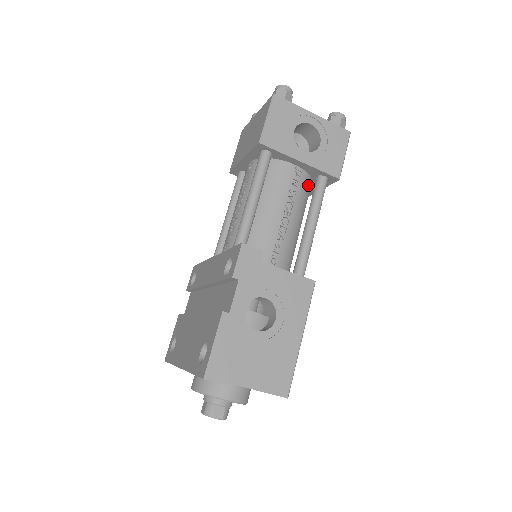
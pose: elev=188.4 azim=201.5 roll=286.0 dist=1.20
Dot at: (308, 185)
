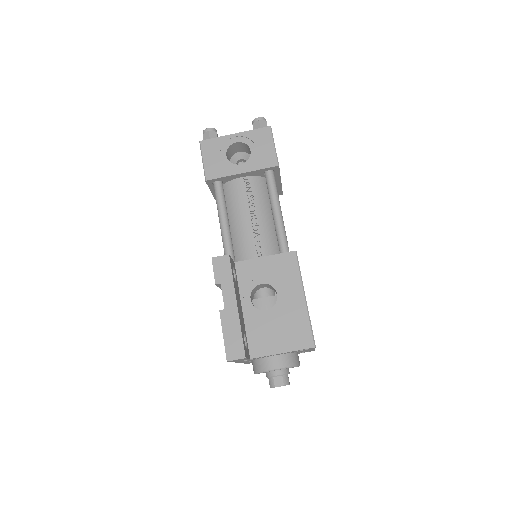
Dot at: (263, 184)
